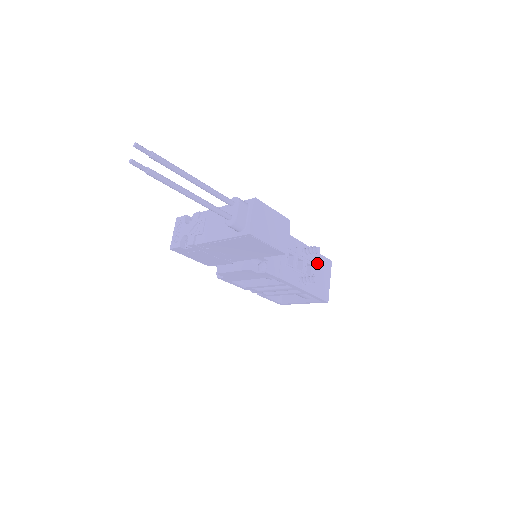
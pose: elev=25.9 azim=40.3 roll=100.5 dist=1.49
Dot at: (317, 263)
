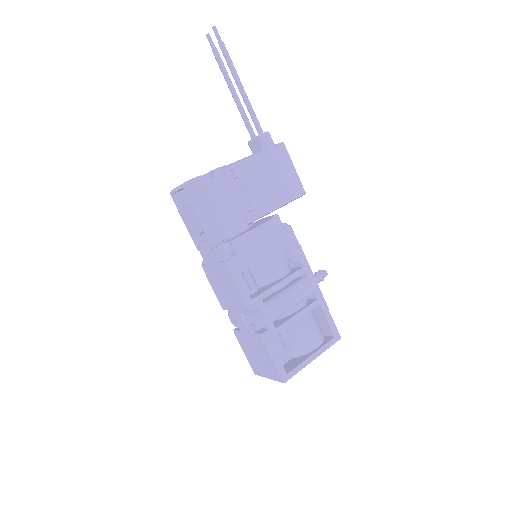
Dot at: occluded
